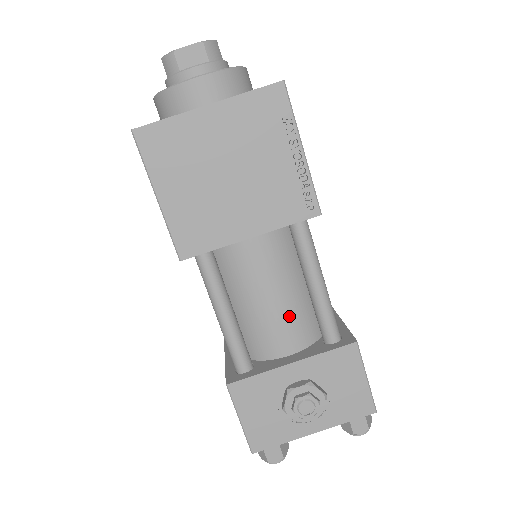
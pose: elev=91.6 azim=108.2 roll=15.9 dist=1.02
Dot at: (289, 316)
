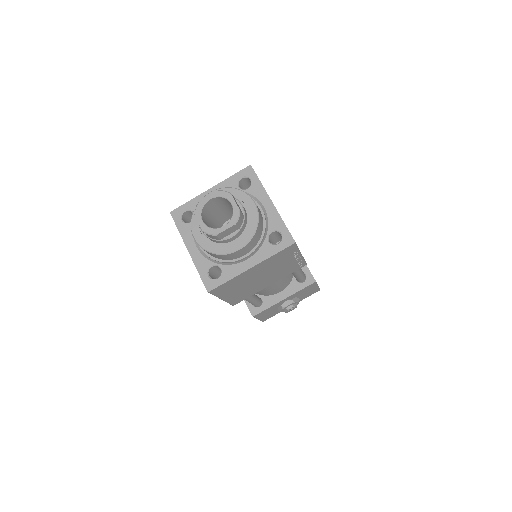
Dot at: (282, 284)
